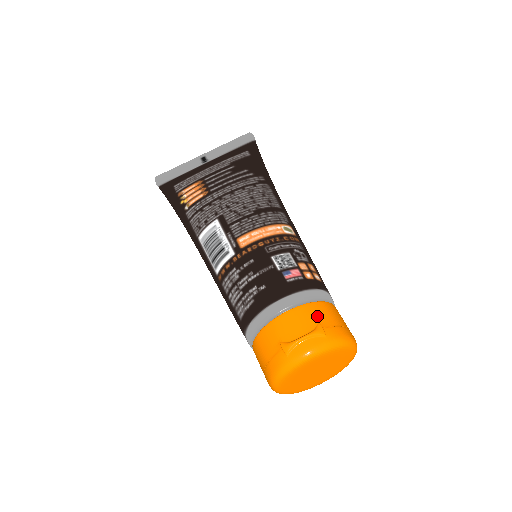
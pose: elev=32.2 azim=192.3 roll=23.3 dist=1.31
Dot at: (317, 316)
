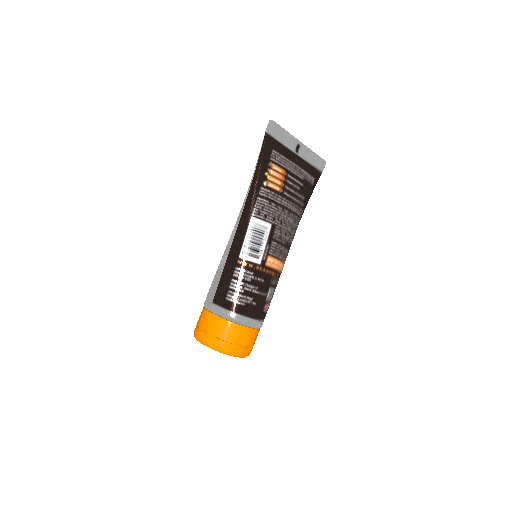
Dot at: (255, 339)
